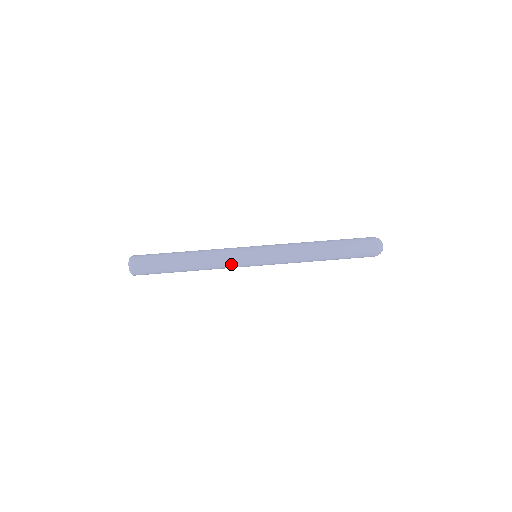
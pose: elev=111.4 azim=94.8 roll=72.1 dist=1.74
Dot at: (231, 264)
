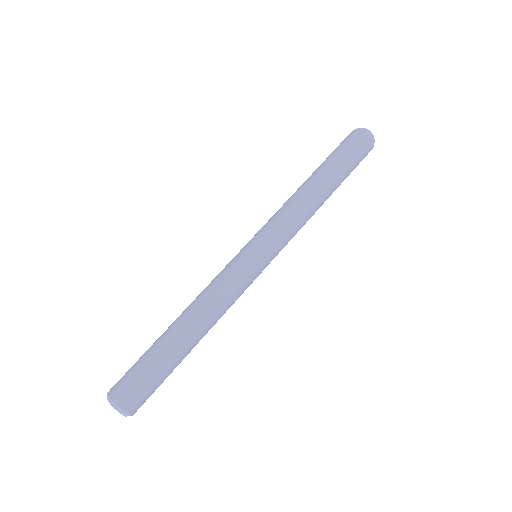
Dot at: (242, 292)
